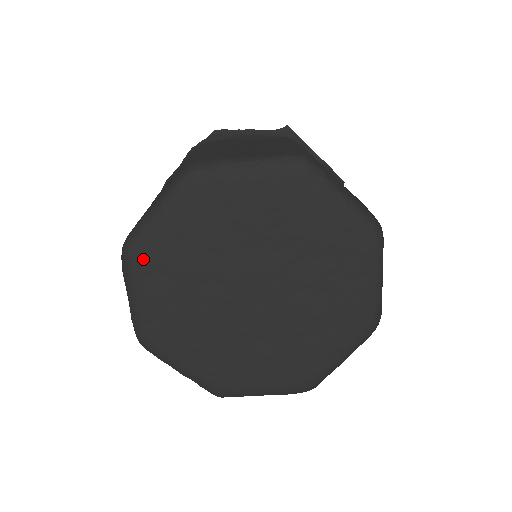
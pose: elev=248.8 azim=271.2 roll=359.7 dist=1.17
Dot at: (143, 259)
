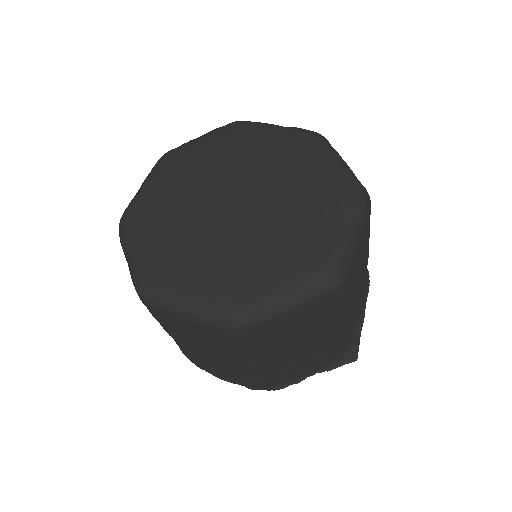
Dot at: (134, 217)
